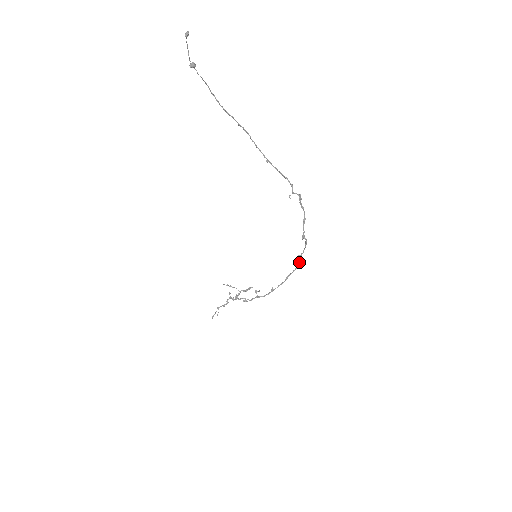
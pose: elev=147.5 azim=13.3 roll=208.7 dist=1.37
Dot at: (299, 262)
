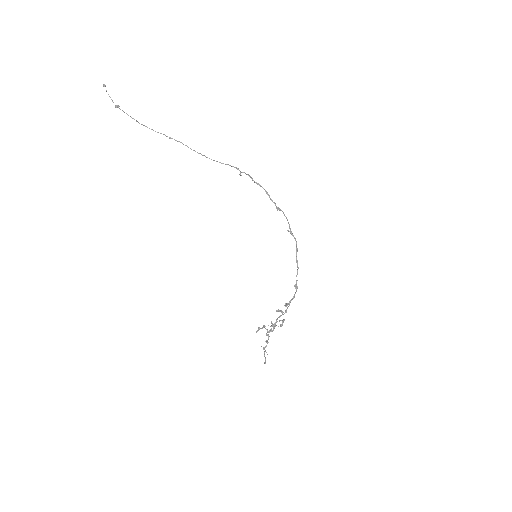
Dot at: (294, 237)
